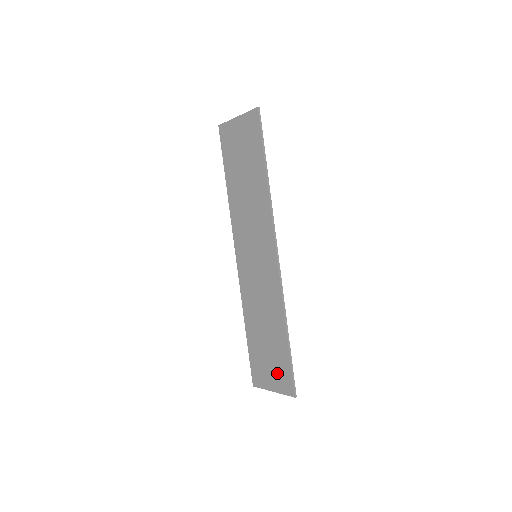
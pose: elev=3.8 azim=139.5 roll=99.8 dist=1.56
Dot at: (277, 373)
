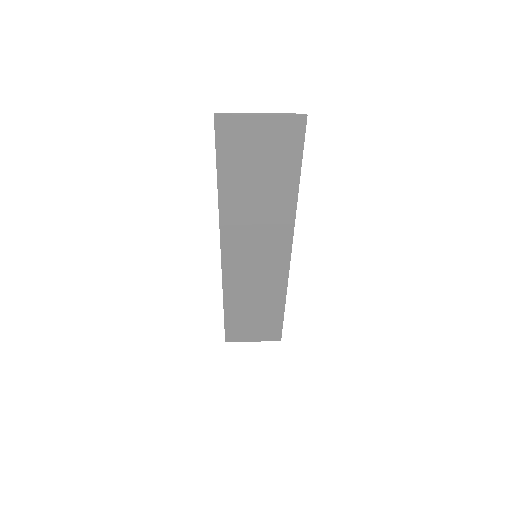
Dot at: (263, 331)
